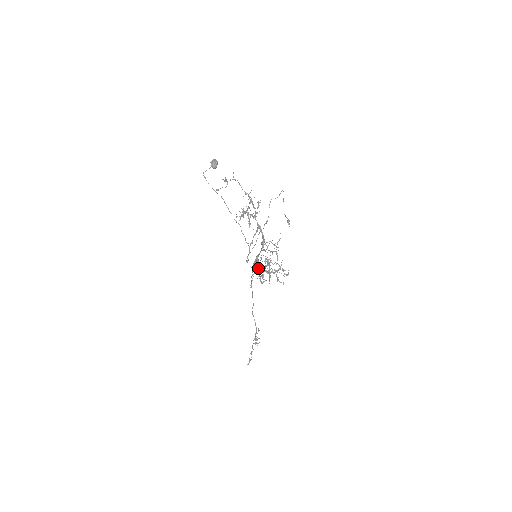
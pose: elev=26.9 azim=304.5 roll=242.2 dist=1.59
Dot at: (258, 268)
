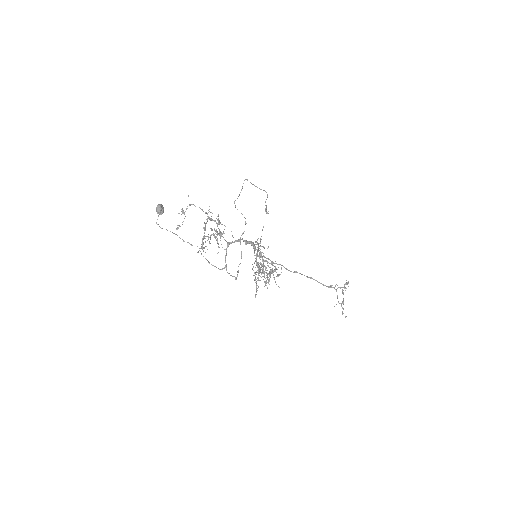
Dot at: (255, 274)
